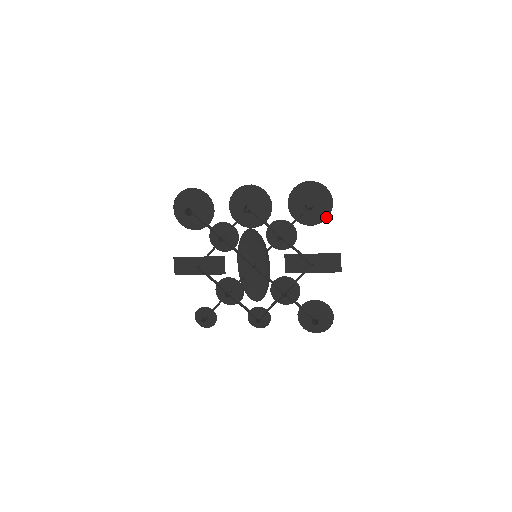
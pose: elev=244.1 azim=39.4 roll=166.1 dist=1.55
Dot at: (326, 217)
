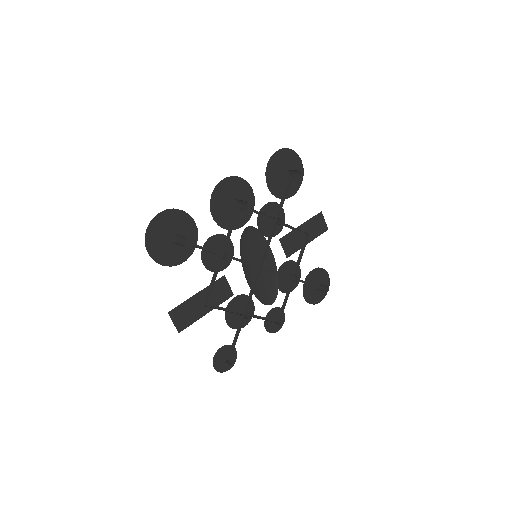
Dot at: (300, 182)
